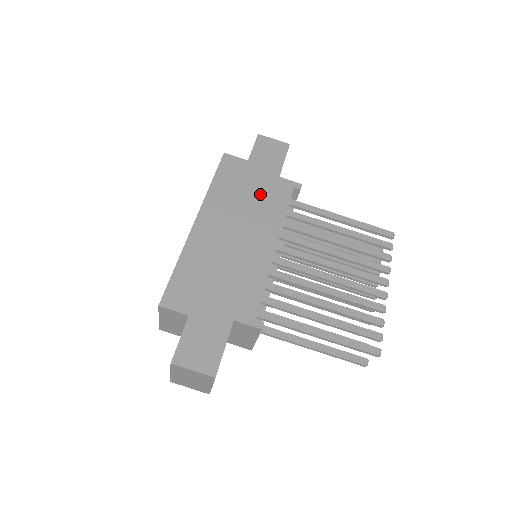
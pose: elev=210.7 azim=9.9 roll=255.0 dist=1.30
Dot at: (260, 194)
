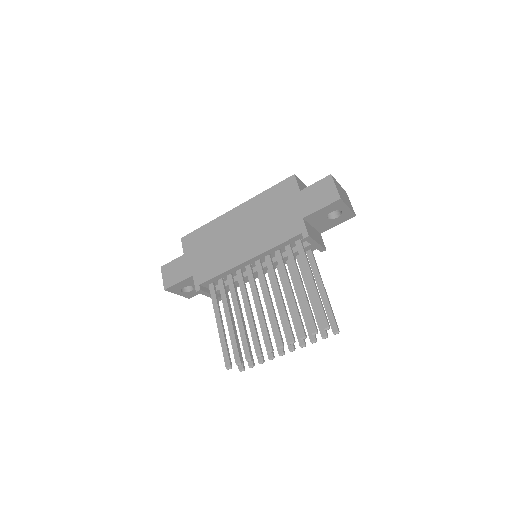
Dot at: (278, 220)
